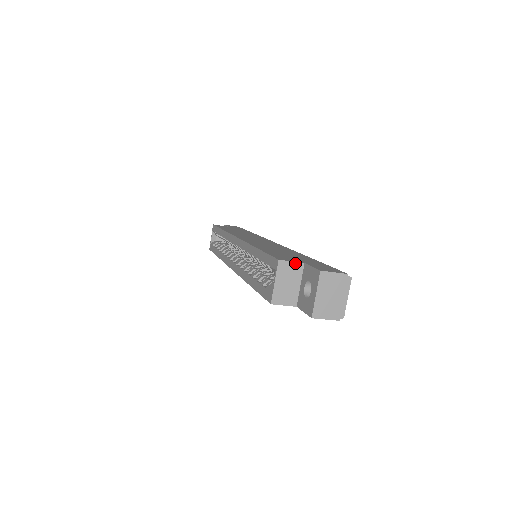
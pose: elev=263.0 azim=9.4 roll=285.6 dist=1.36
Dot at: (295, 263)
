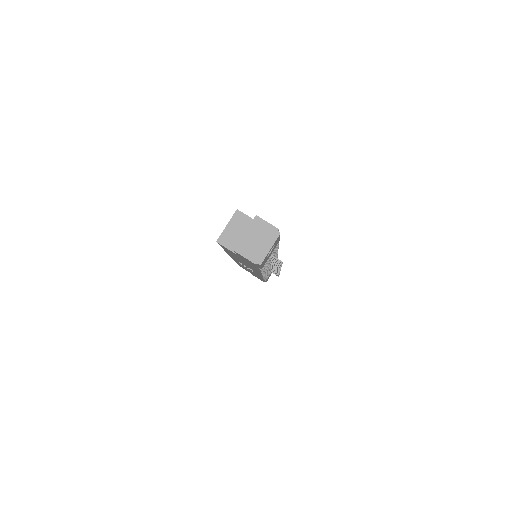
Dot at: (249, 218)
